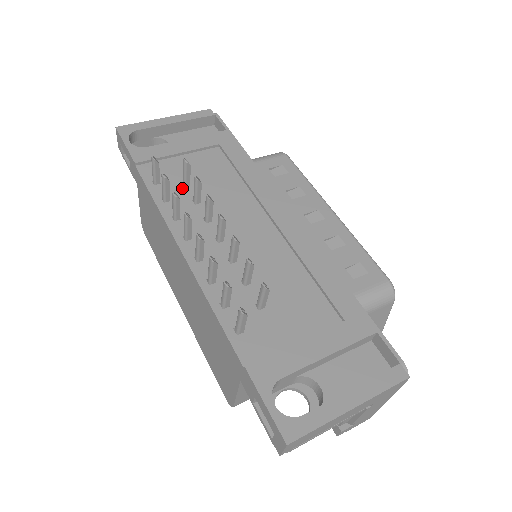
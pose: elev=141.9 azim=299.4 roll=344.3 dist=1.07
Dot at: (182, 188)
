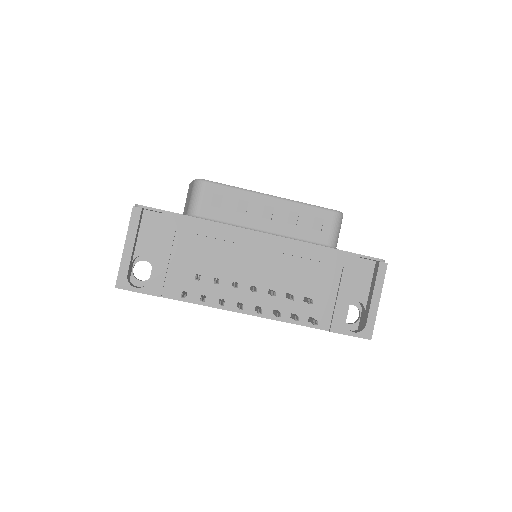
Dot at: (200, 282)
